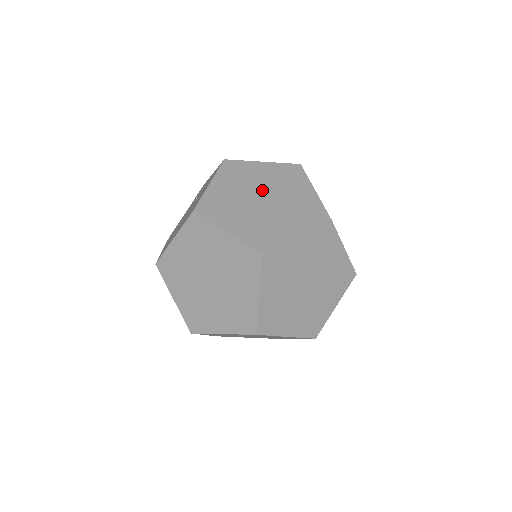
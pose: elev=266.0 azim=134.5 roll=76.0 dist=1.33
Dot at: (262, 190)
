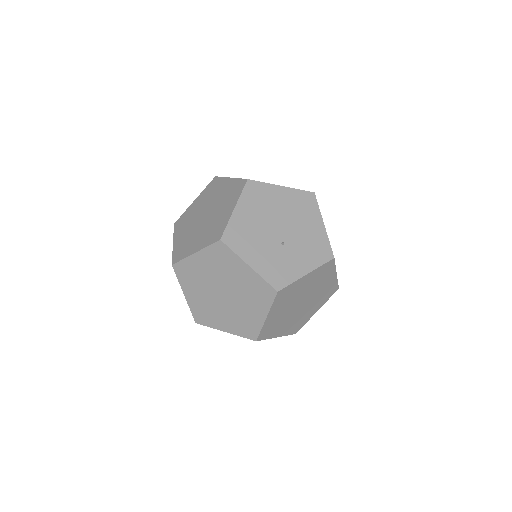
Dot at: (216, 285)
